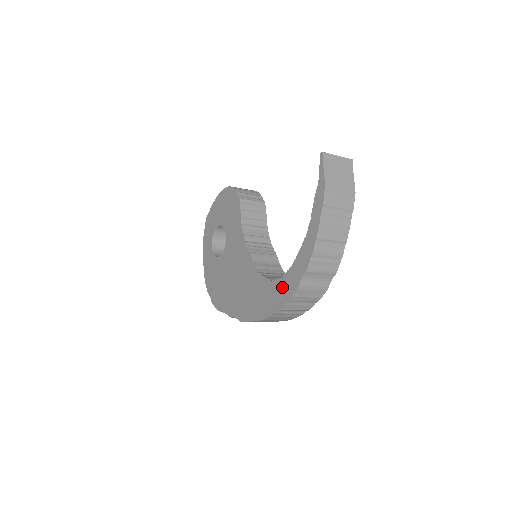
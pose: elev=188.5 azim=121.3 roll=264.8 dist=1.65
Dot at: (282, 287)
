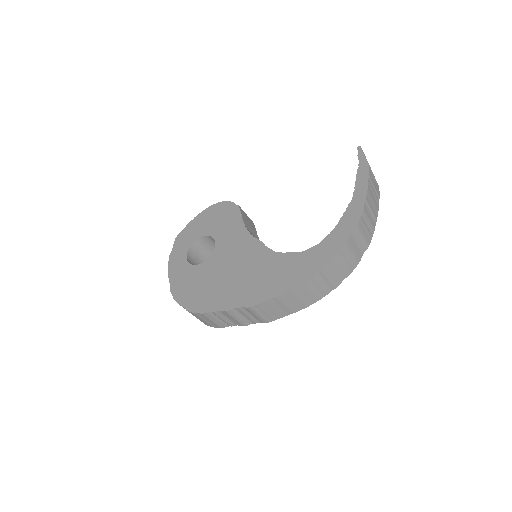
Dot at: (321, 250)
